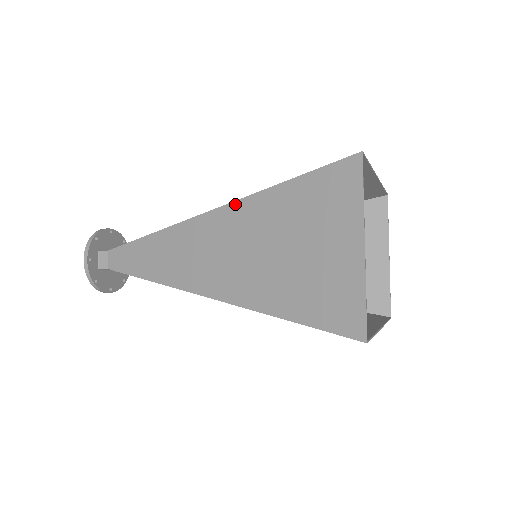
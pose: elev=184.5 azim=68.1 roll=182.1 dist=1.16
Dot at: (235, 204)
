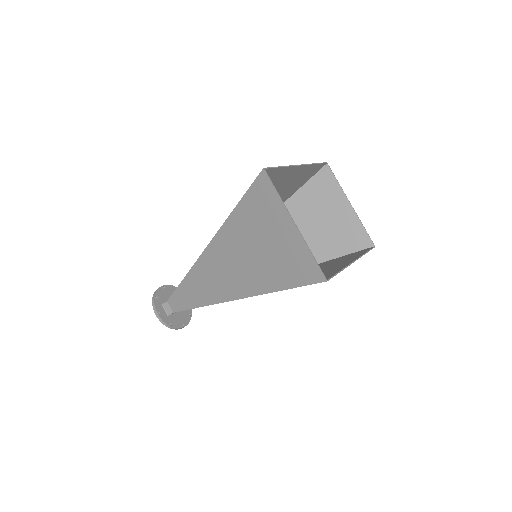
Dot at: (218, 235)
